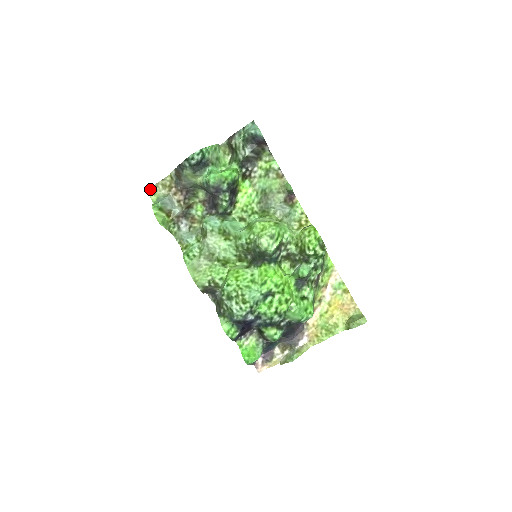
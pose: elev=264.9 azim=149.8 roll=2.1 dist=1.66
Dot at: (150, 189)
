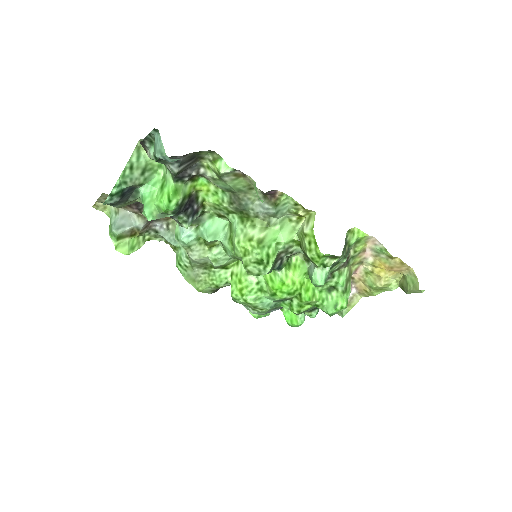
Dot at: (96, 206)
